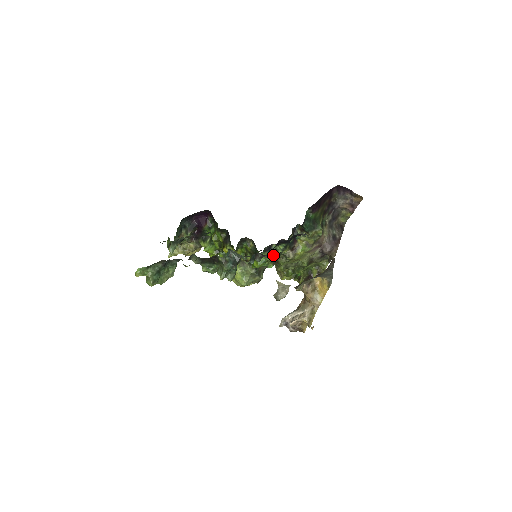
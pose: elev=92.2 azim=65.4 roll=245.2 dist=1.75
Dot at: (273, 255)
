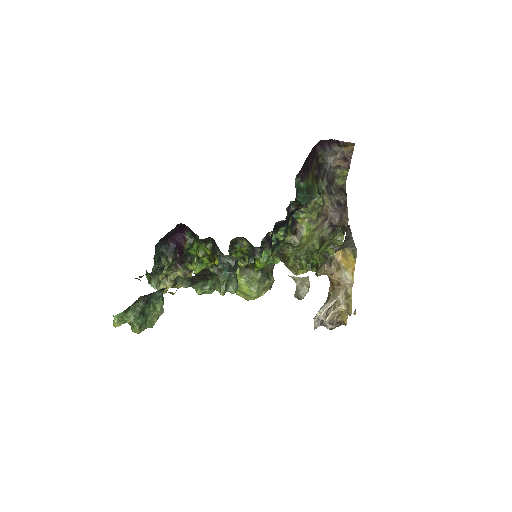
Dot at: (275, 246)
